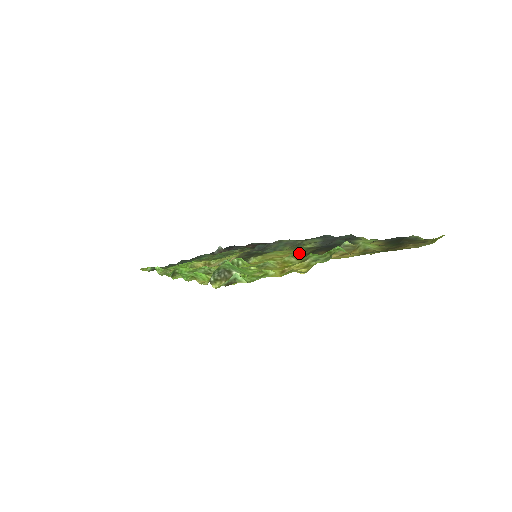
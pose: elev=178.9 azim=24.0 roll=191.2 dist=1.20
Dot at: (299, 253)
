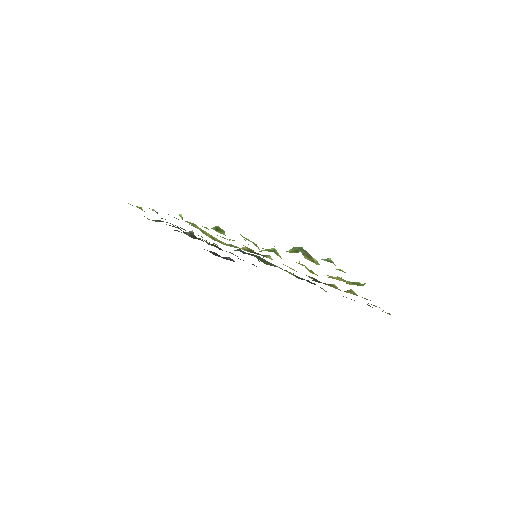
Dot at: occluded
